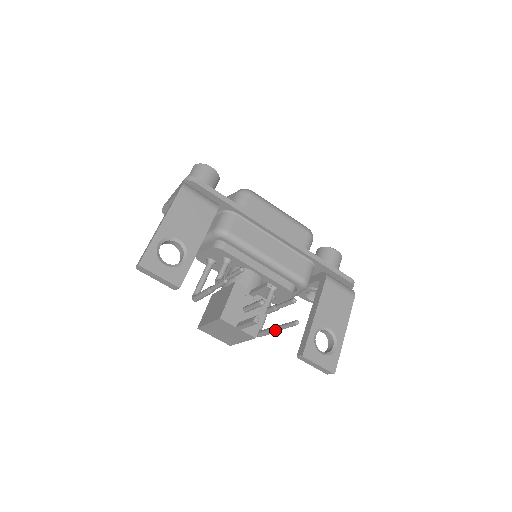
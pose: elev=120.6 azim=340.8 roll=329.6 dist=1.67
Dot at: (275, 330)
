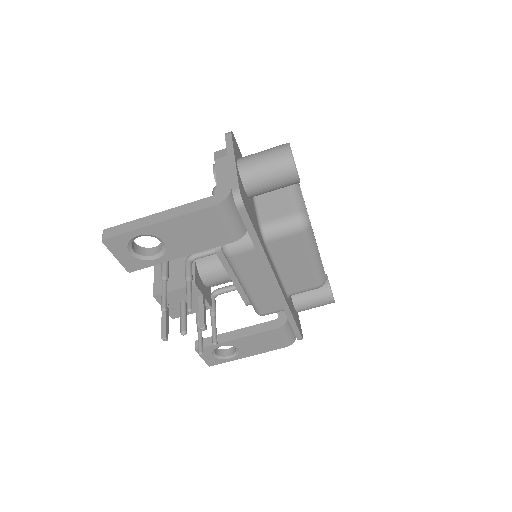
Dot at: (196, 322)
